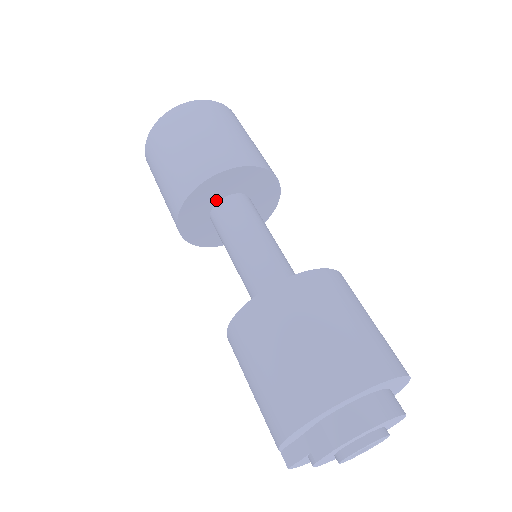
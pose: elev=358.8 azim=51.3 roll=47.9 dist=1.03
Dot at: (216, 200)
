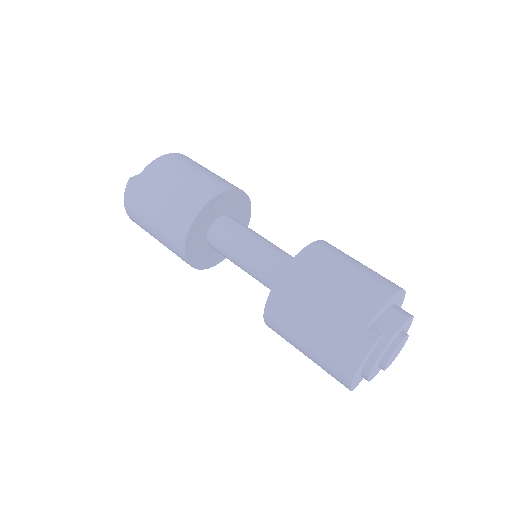
Dot at: (227, 212)
